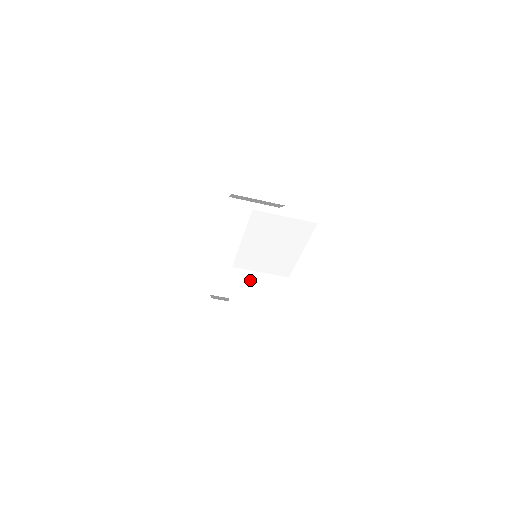
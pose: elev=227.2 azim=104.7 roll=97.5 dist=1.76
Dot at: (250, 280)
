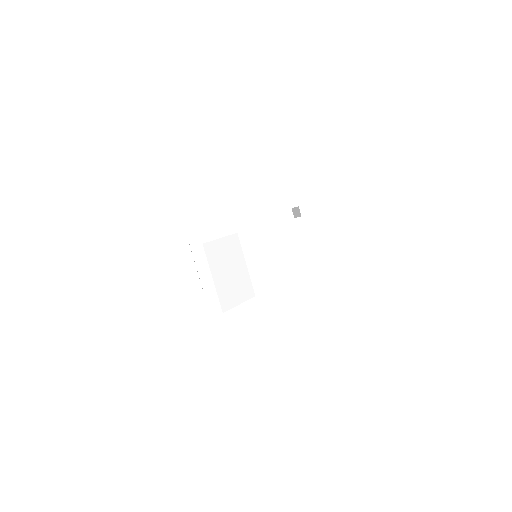
Dot at: (234, 257)
